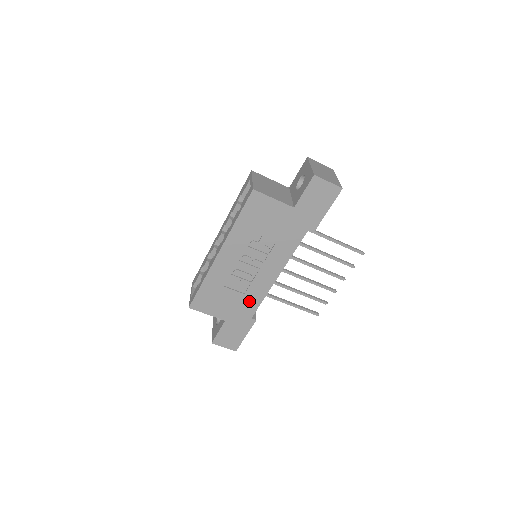
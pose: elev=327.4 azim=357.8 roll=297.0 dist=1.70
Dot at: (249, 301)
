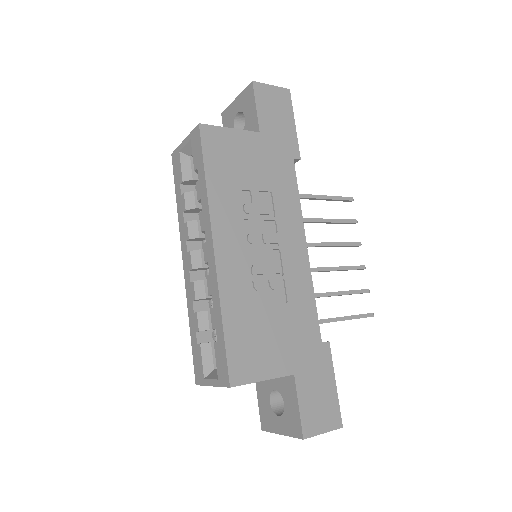
Dot at: (300, 312)
